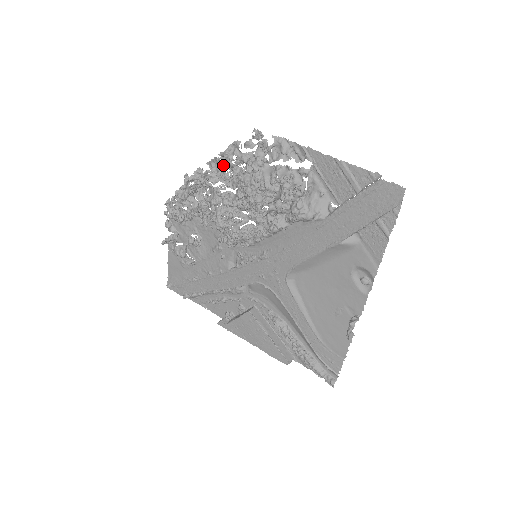
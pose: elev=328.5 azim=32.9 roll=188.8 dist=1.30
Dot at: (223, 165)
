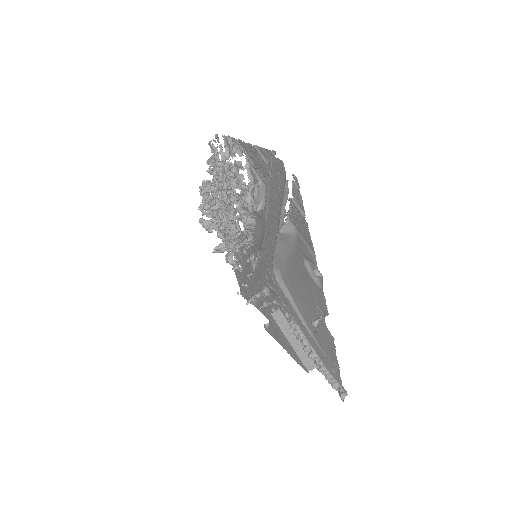
Dot at: occluded
